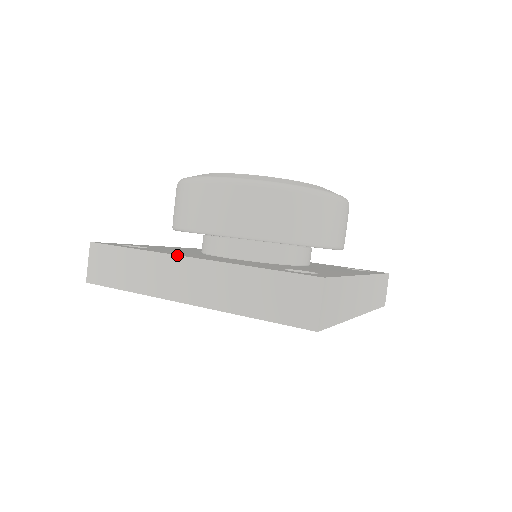
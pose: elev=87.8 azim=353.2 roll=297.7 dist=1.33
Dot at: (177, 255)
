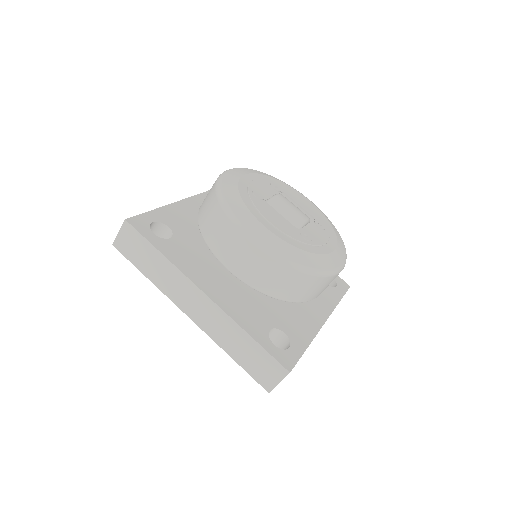
Dot at: (195, 285)
